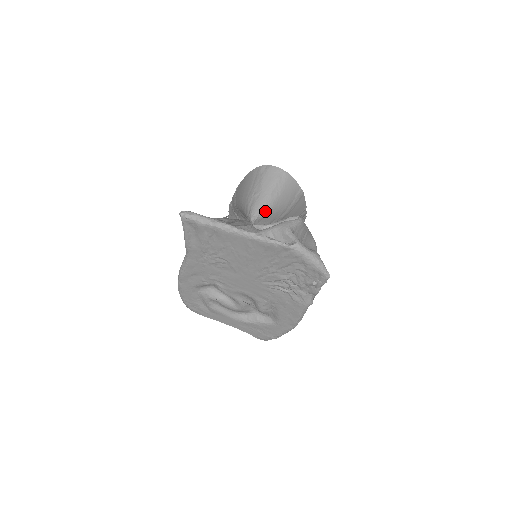
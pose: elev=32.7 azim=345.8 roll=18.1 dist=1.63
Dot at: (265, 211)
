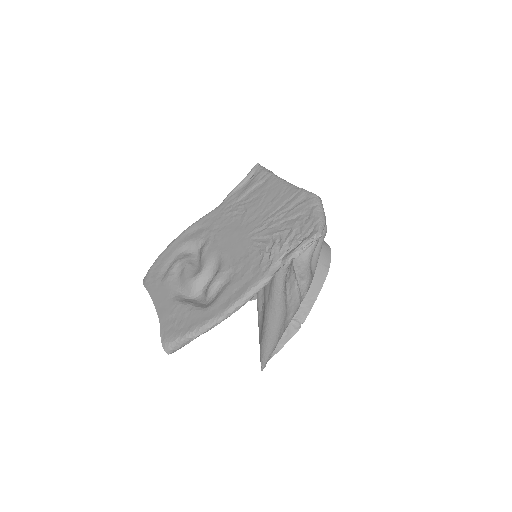
Dot at: occluded
